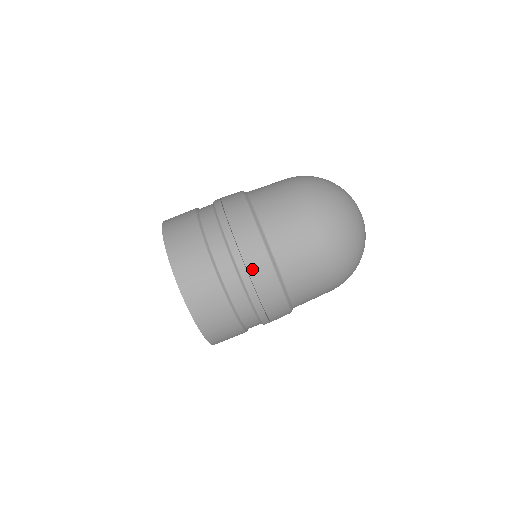
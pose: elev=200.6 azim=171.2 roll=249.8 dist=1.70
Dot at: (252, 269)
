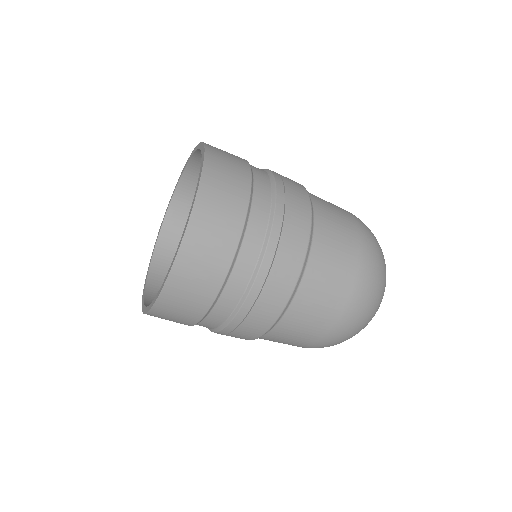
Dot at: (271, 282)
